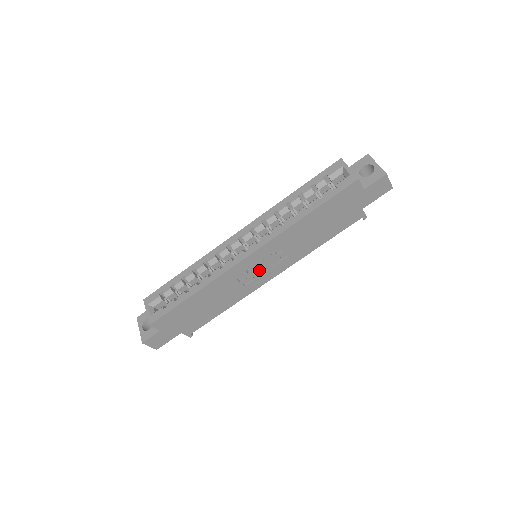
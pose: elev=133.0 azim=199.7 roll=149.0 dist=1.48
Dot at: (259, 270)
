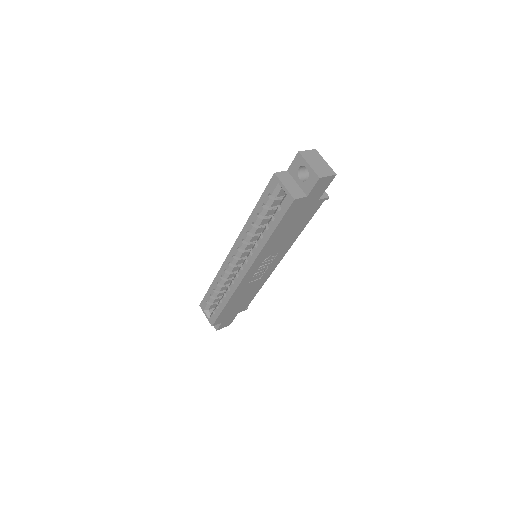
Dot at: (263, 269)
